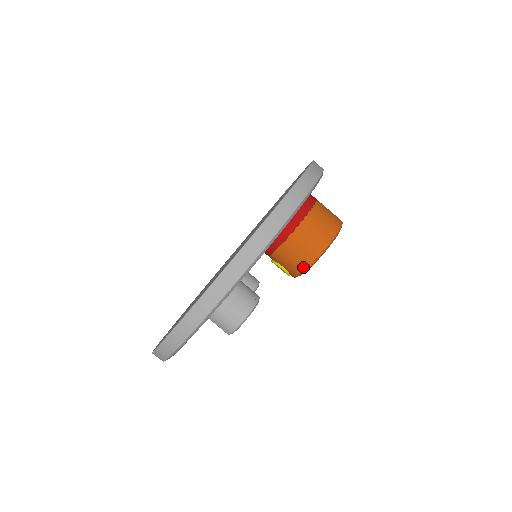
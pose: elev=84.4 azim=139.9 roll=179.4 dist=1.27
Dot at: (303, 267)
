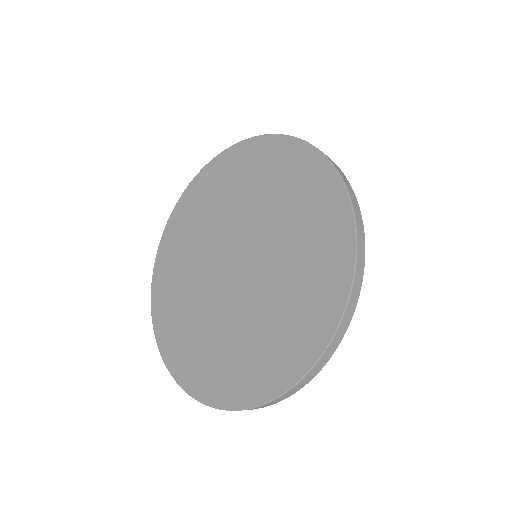
Dot at: occluded
